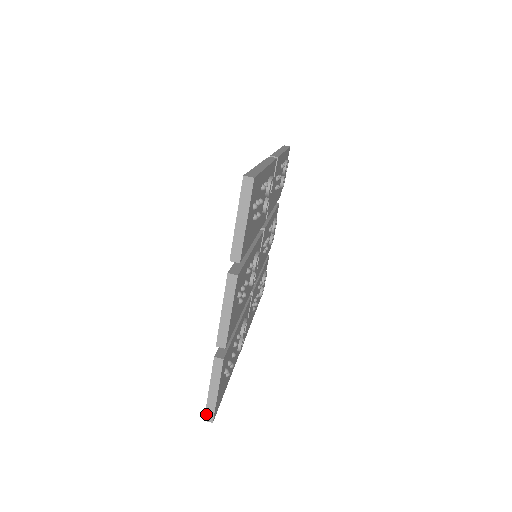
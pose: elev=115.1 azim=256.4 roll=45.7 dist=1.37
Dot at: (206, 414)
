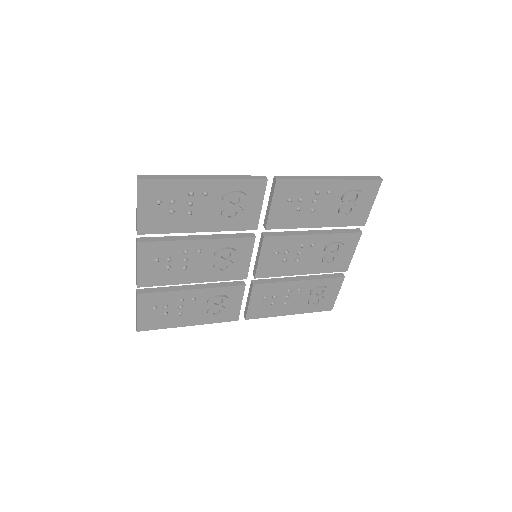
Dot at: (136, 323)
